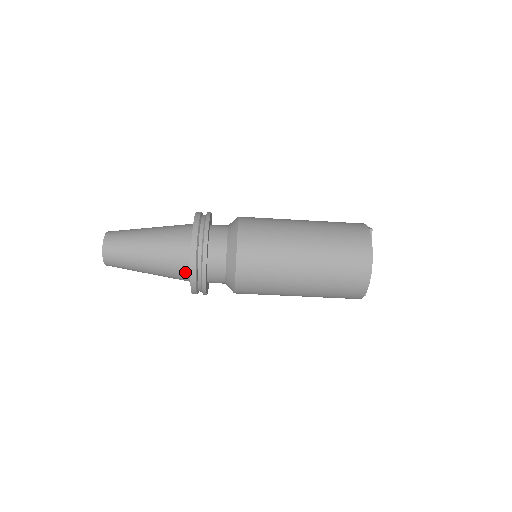
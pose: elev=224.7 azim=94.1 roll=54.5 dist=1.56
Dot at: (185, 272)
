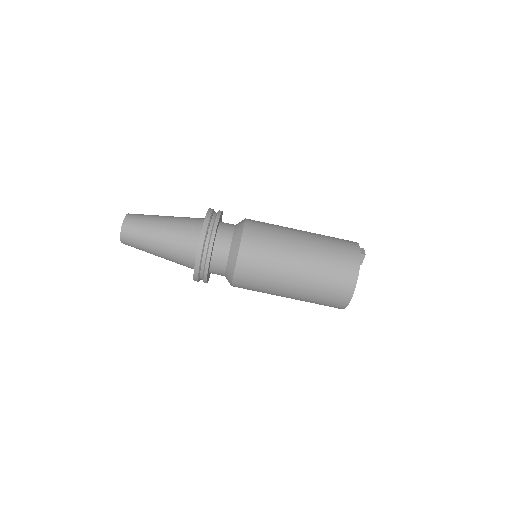
Dot at: (190, 266)
